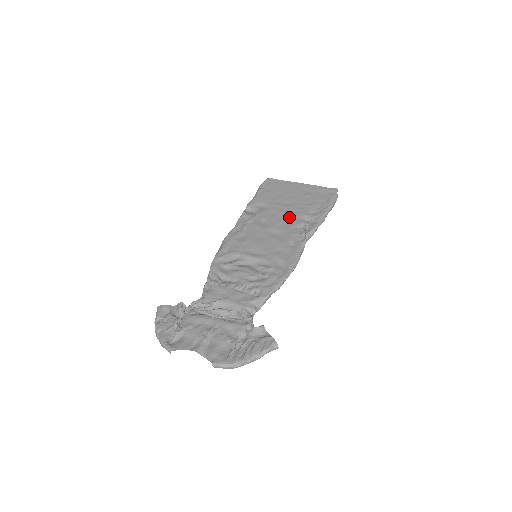
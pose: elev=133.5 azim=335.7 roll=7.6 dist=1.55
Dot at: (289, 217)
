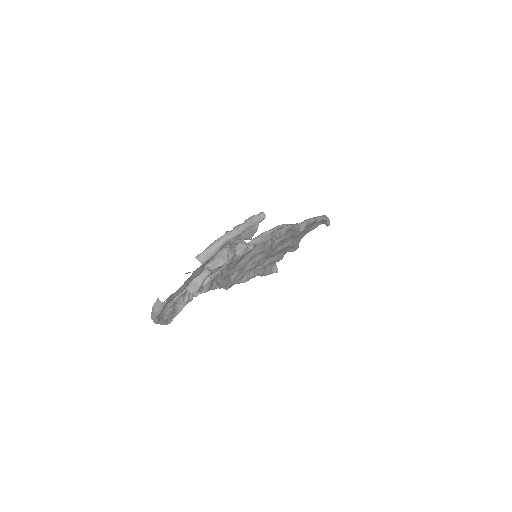
Dot at: occluded
